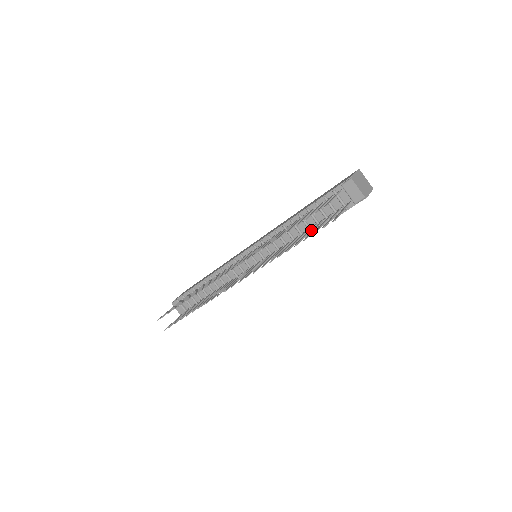
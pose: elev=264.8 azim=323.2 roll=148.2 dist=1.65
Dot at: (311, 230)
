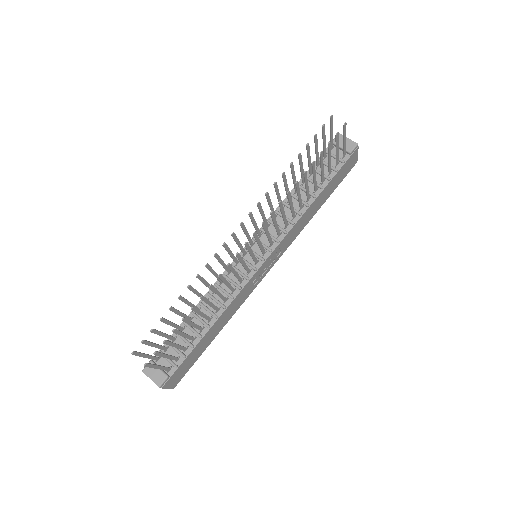
Dot at: (314, 194)
